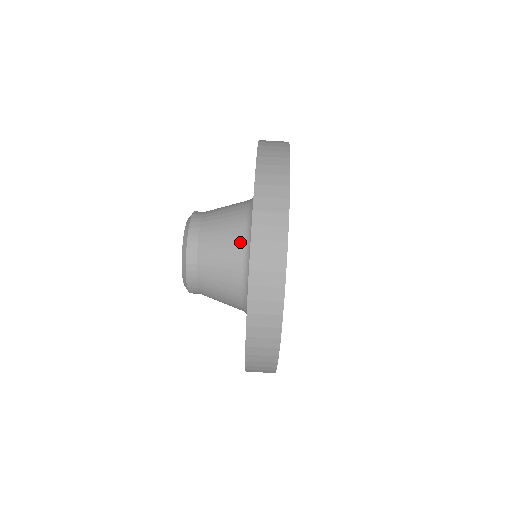
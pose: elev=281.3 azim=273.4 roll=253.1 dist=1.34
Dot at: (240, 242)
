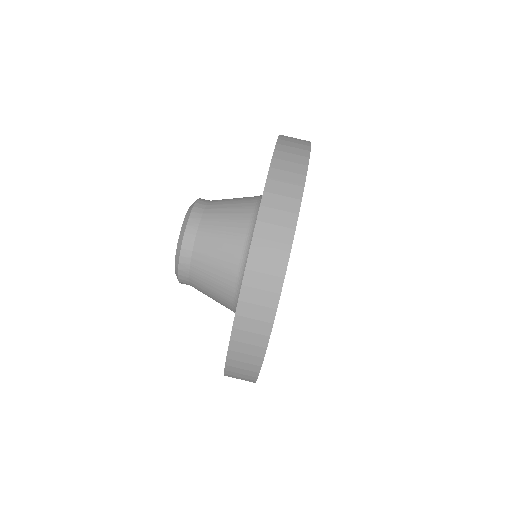
Dot at: (240, 244)
